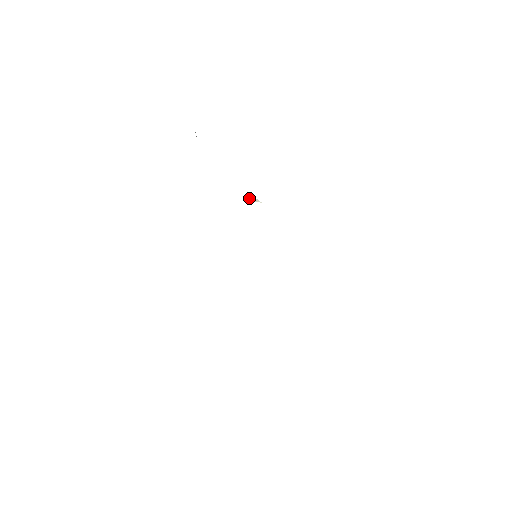
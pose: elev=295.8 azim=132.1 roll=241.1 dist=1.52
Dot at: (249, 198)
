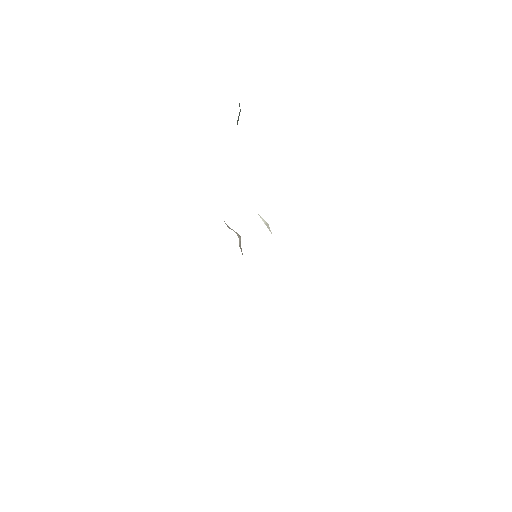
Dot at: occluded
